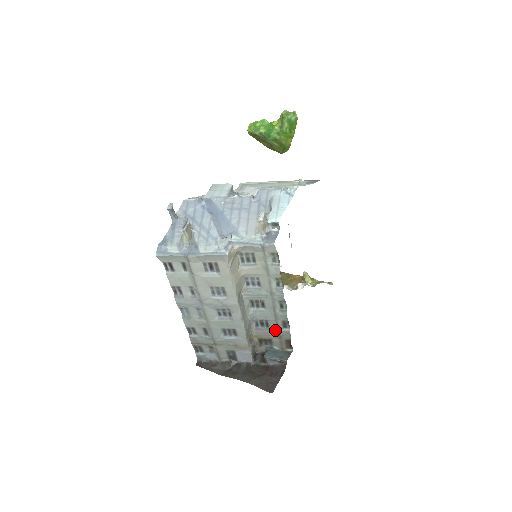
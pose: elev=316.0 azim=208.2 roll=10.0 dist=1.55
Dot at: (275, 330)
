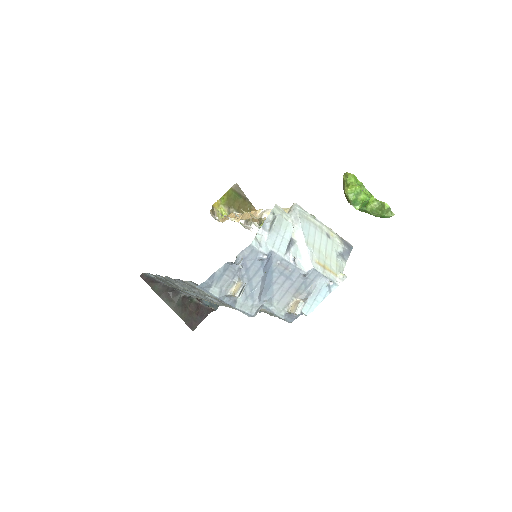
Dot at: occluded
